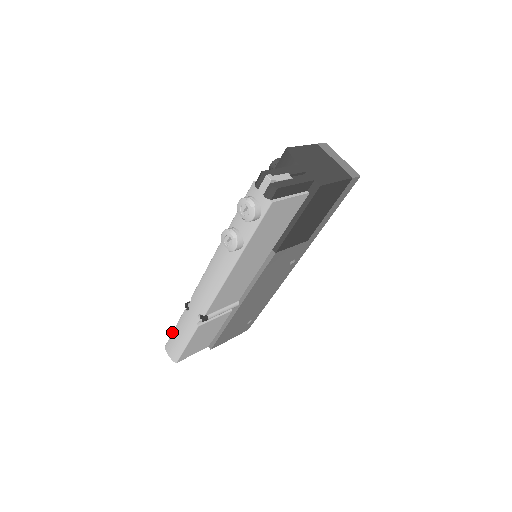
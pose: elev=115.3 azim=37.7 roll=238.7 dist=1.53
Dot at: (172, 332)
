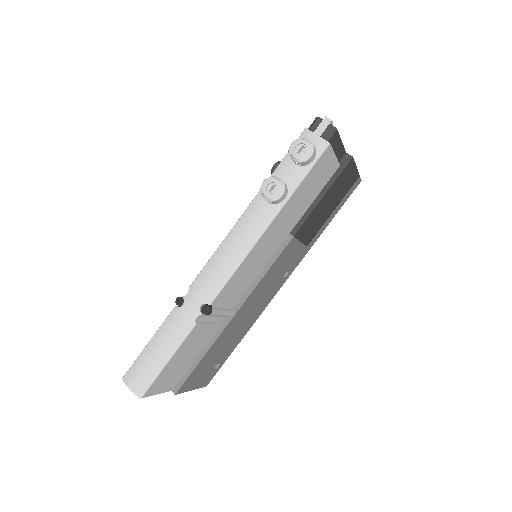
Dot at: (143, 349)
